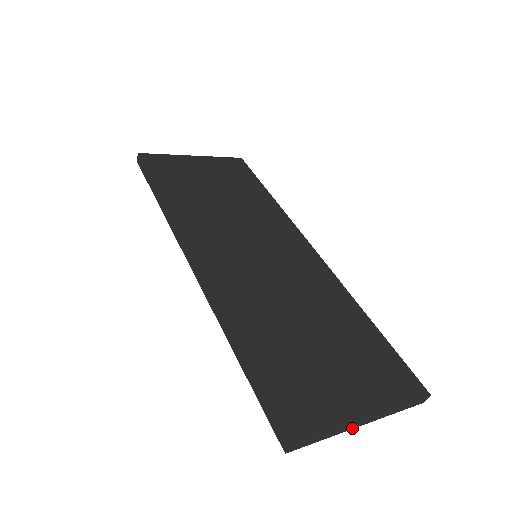
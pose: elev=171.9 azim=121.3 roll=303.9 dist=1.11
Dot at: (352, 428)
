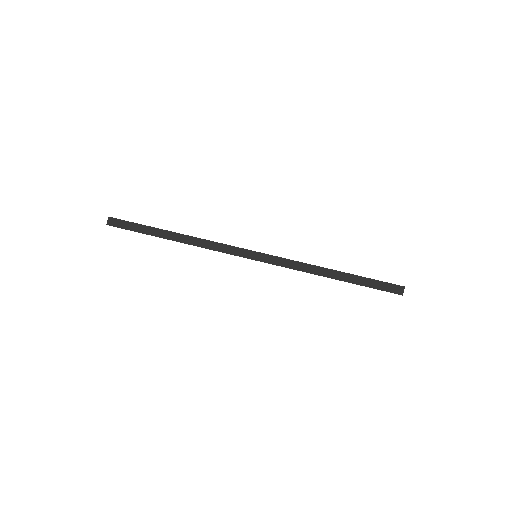
Dot at: occluded
